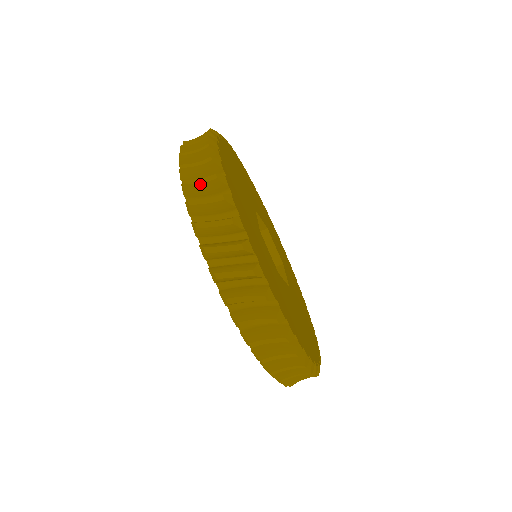
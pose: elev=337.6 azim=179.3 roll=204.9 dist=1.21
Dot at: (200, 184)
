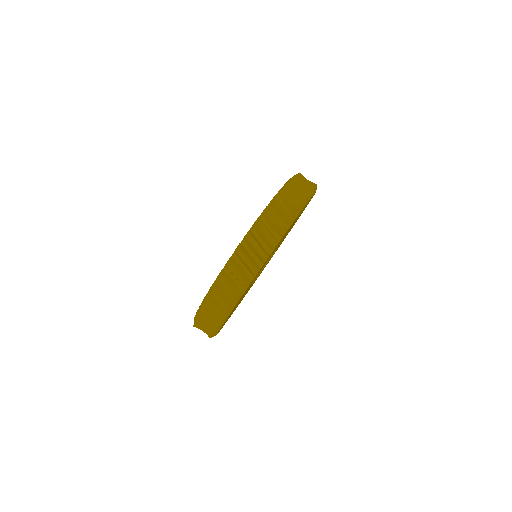
Dot at: occluded
